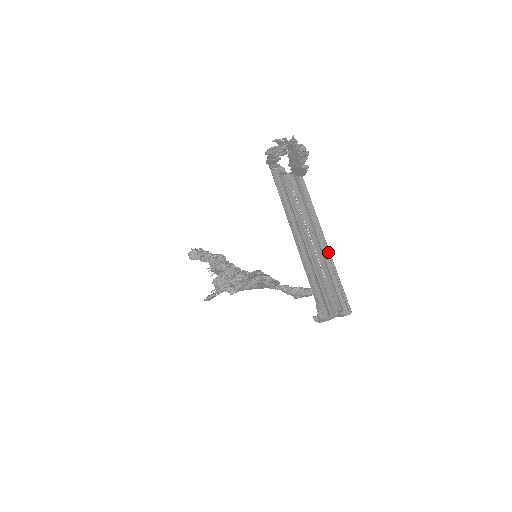
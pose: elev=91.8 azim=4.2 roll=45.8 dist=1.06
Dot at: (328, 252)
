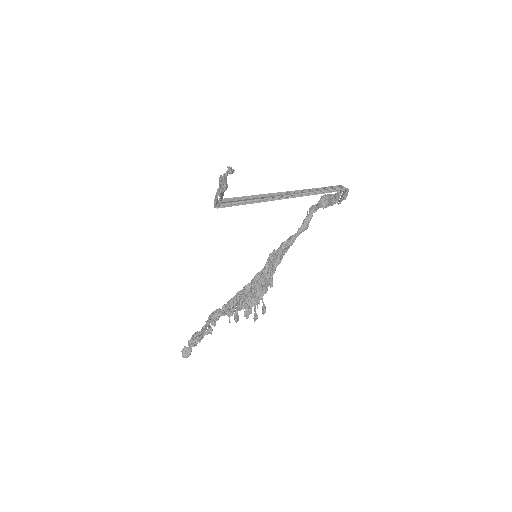
Dot at: occluded
